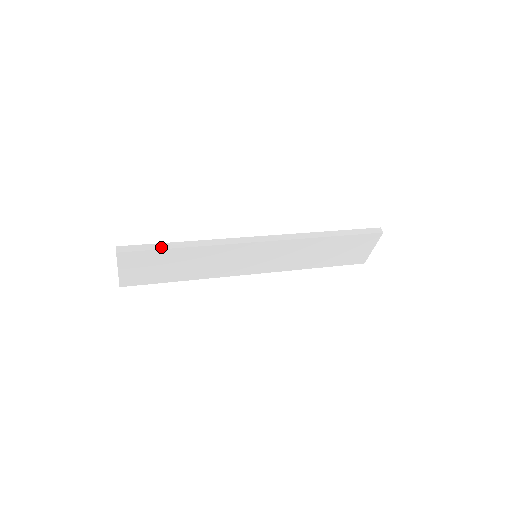
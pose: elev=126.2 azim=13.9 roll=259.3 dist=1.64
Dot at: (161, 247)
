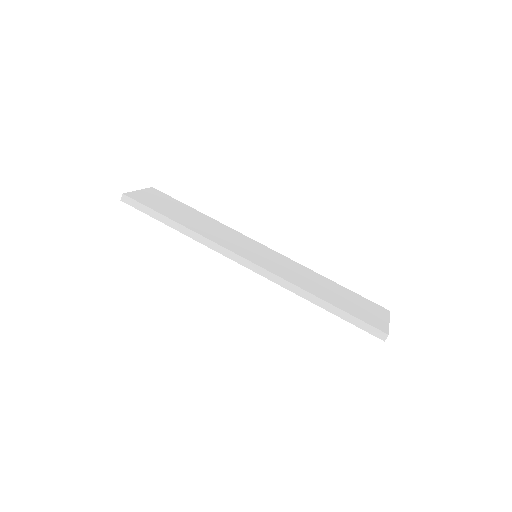
Dot at: (156, 217)
